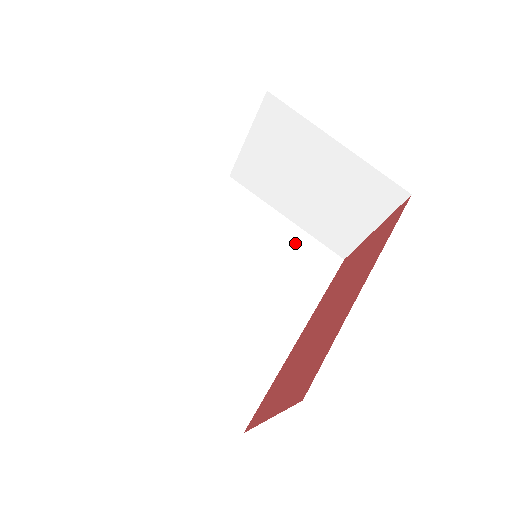
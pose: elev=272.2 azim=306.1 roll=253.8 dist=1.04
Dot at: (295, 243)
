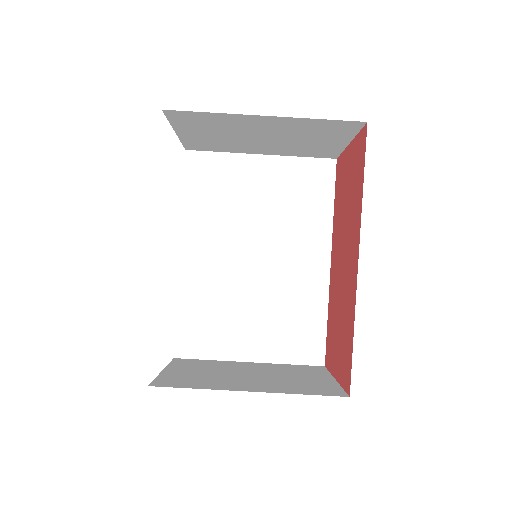
Dot at: (283, 177)
